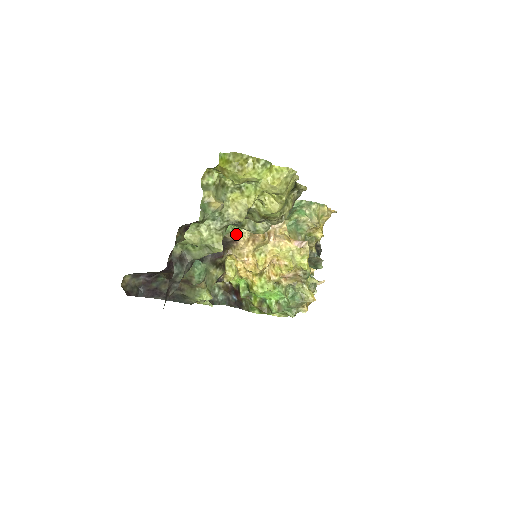
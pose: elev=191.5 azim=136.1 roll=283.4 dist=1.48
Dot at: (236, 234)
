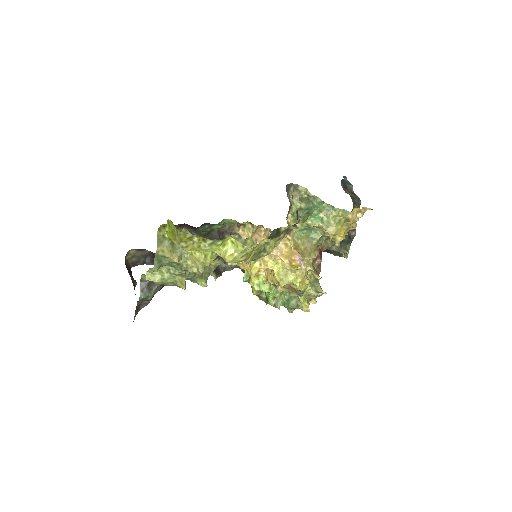
Dot at: (242, 226)
